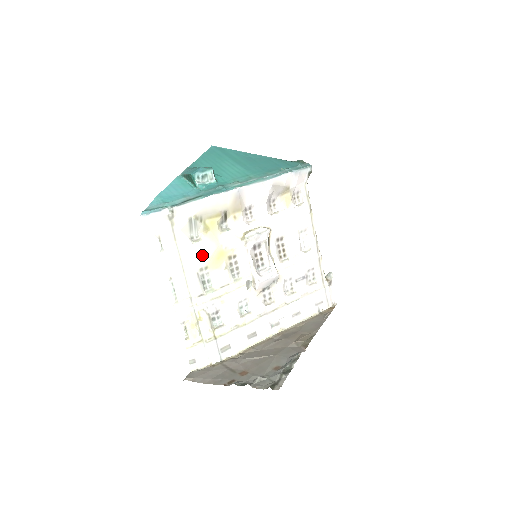
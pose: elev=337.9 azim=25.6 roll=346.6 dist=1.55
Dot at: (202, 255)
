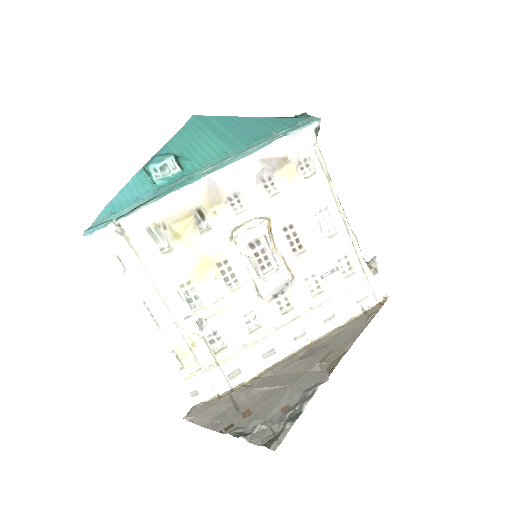
Dot at: (179, 268)
